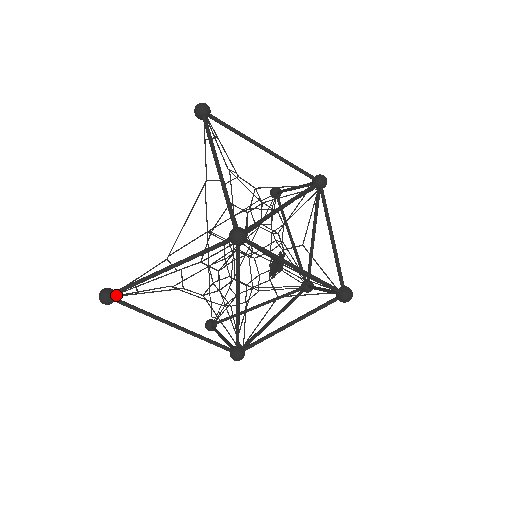
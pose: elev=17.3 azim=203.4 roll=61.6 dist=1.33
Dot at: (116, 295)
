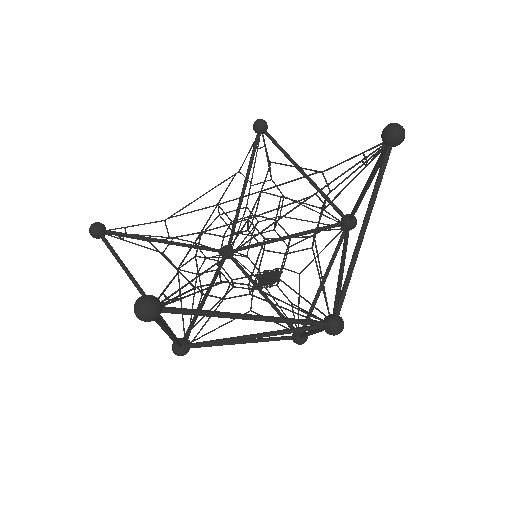
Dot at: occluded
